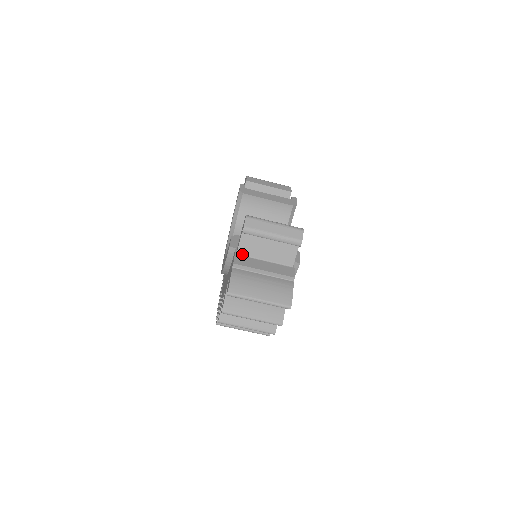
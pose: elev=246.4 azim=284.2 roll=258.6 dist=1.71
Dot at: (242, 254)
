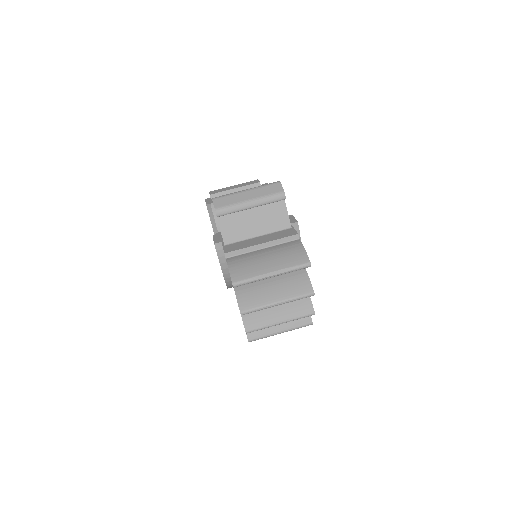
Dot at: (230, 242)
